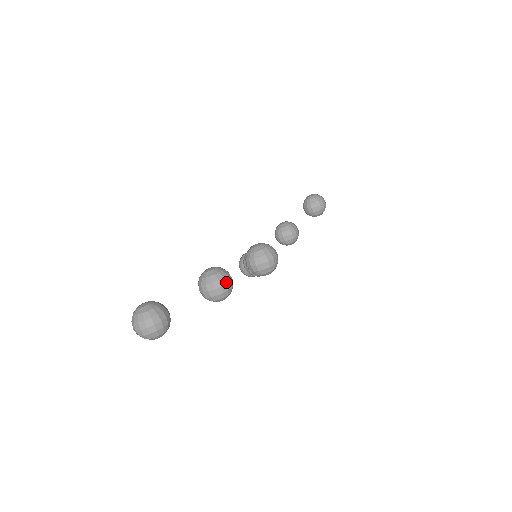
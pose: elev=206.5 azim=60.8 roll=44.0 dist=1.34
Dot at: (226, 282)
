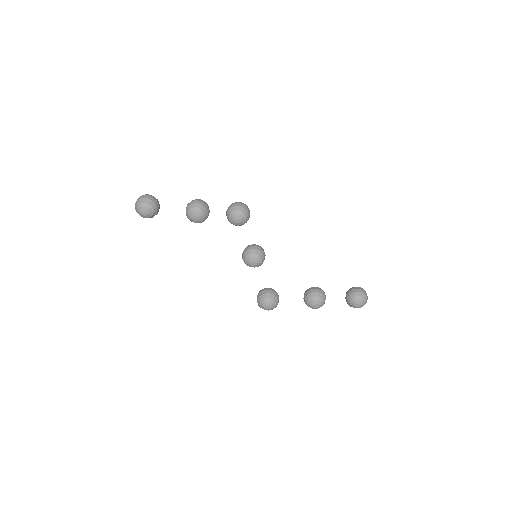
Dot at: (200, 201)
